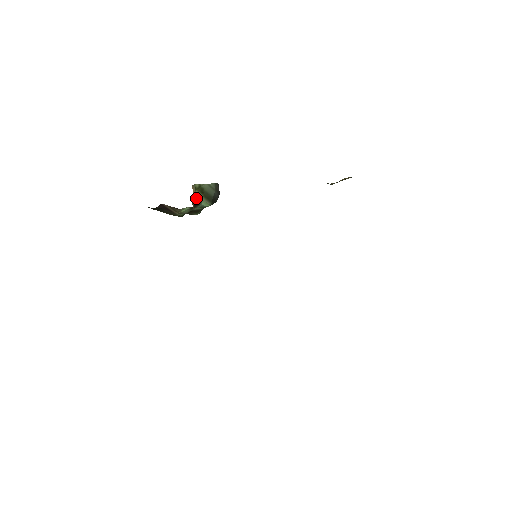
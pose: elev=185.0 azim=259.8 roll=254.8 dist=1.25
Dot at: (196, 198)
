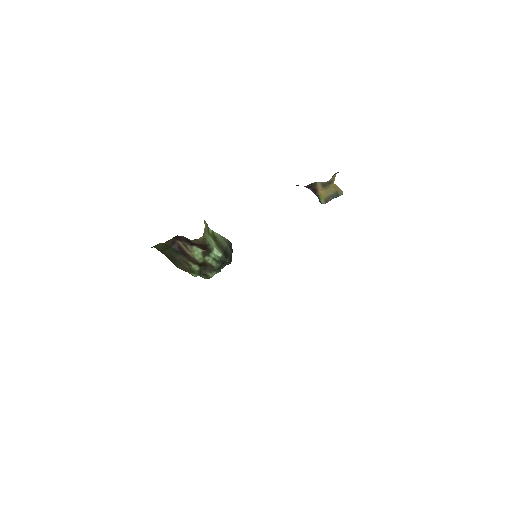
Dot at: (208, 241)
